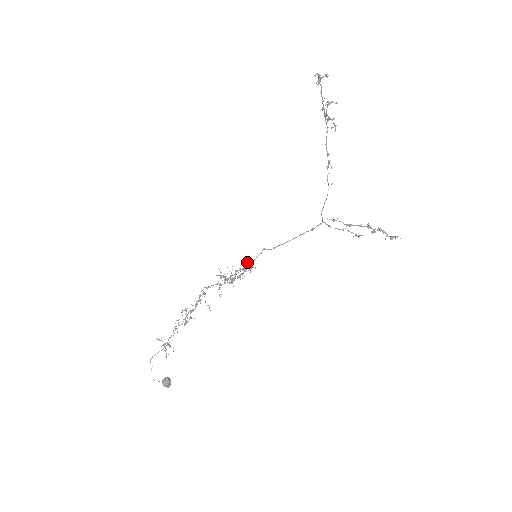
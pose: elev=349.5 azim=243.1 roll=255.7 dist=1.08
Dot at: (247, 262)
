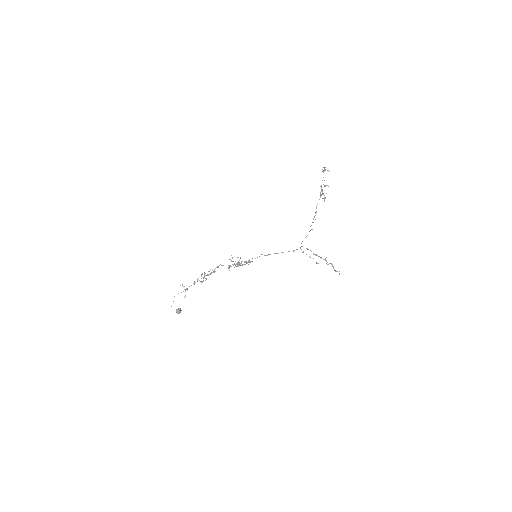
Dot at: occluded
